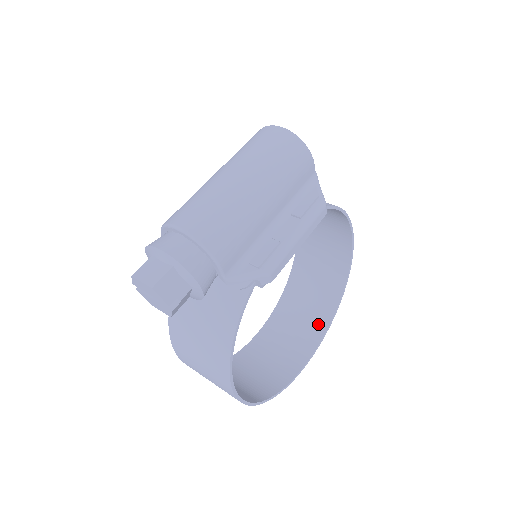
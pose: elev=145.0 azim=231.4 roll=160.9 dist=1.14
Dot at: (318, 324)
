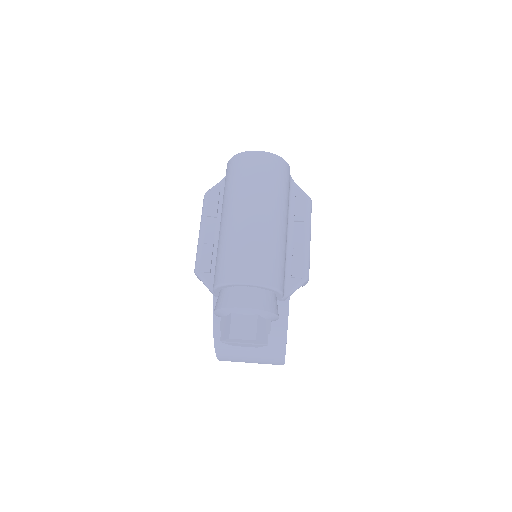
Dot at: occluded
